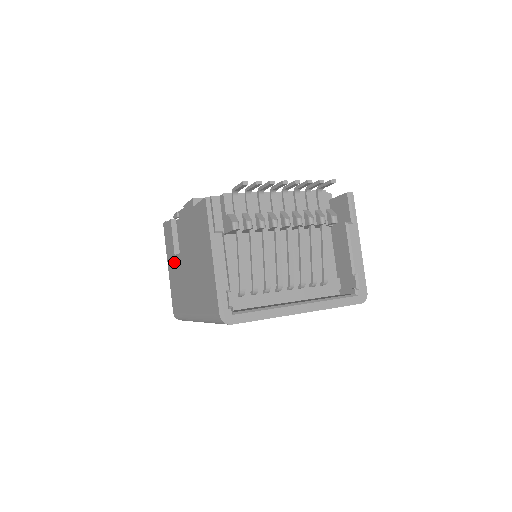
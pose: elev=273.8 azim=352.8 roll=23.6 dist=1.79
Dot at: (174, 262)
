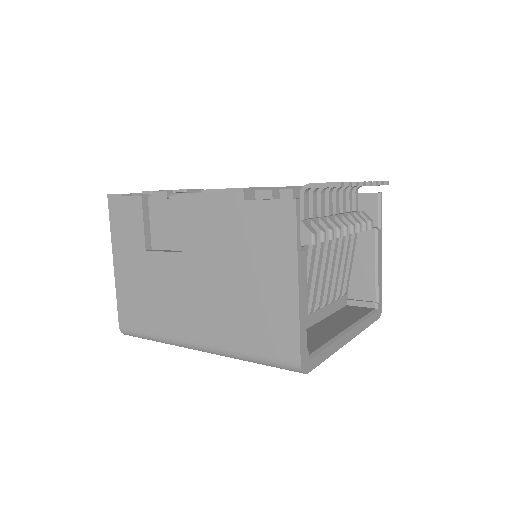
Dot at: (142, 259)
